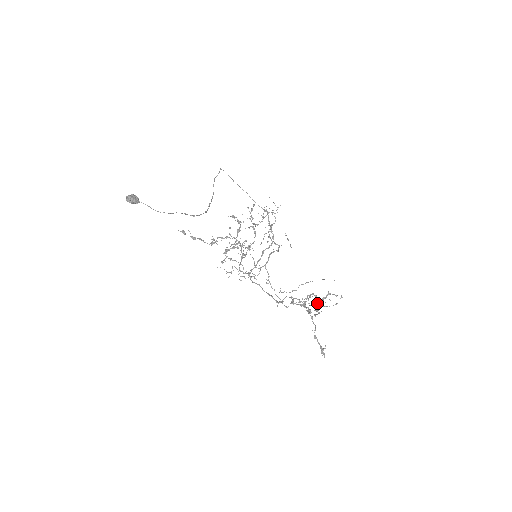
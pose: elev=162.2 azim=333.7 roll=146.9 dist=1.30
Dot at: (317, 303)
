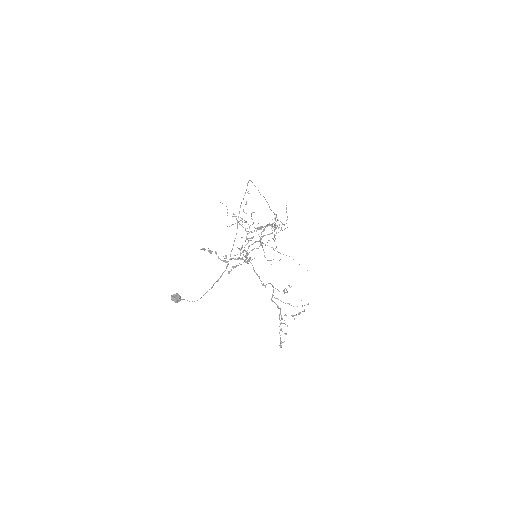
Dot at: (289, 303)
